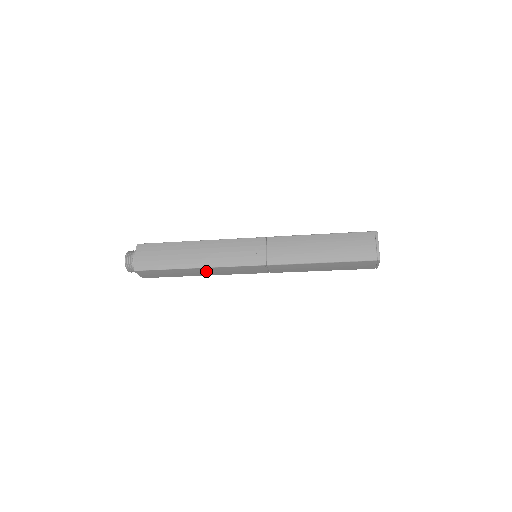
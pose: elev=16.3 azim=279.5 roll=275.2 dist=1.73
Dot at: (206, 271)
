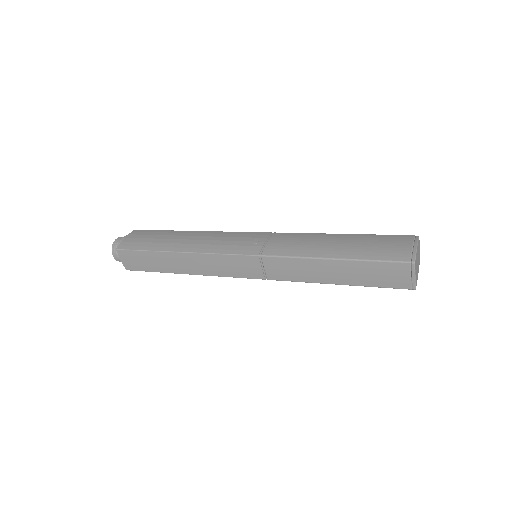
Dot at: (191, 262)
